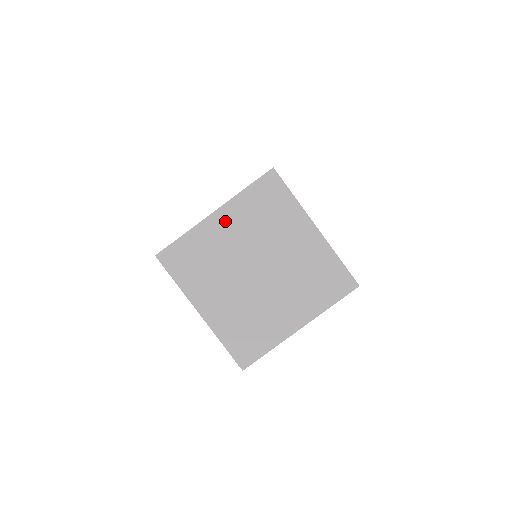
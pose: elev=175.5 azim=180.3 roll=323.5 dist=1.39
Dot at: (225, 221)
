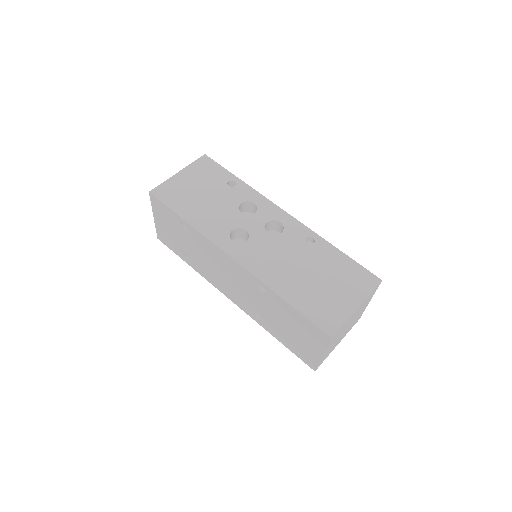
Dot at: occluded
